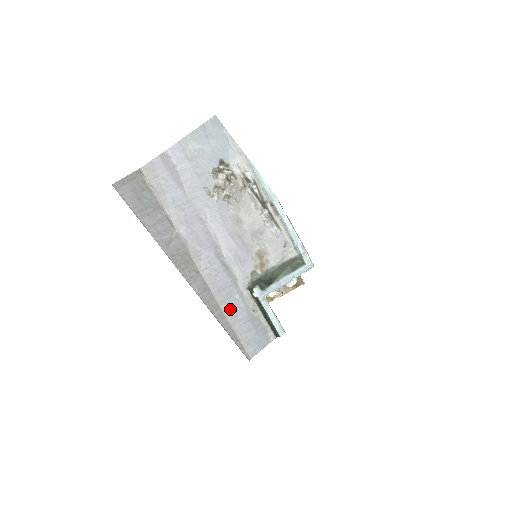
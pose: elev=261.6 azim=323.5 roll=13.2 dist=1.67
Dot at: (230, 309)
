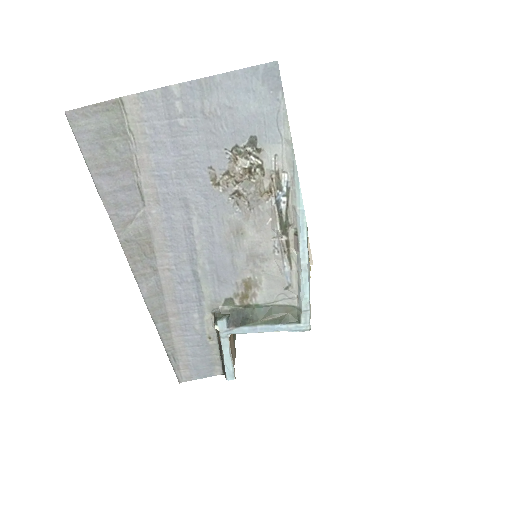
Dot at: (180, 325)
